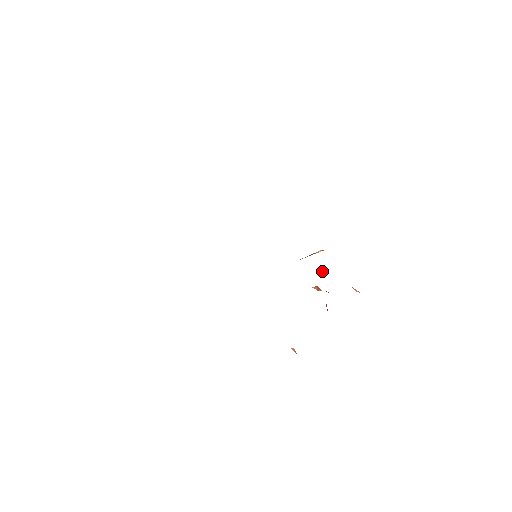
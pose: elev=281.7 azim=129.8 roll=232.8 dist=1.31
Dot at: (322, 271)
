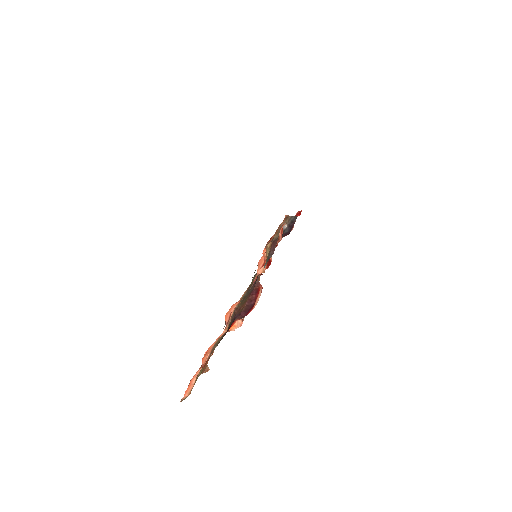
Dot at: (270, 258)
